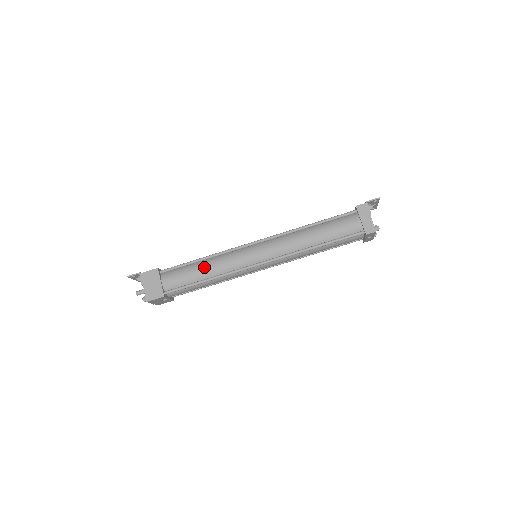
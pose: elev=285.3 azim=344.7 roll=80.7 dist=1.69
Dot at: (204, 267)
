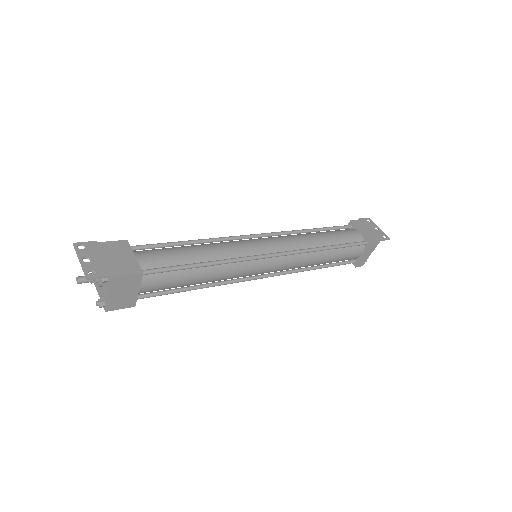
Dot at: (204, 276)
